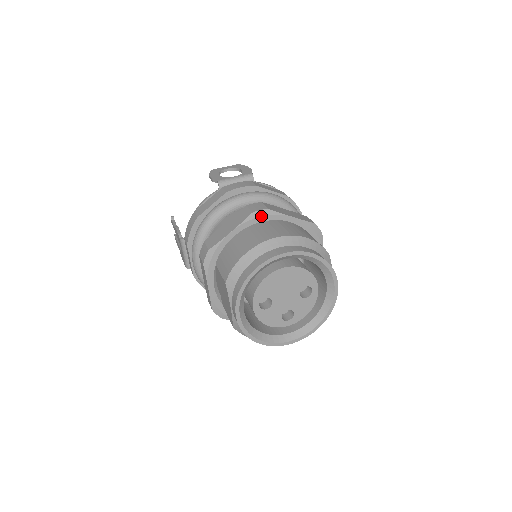
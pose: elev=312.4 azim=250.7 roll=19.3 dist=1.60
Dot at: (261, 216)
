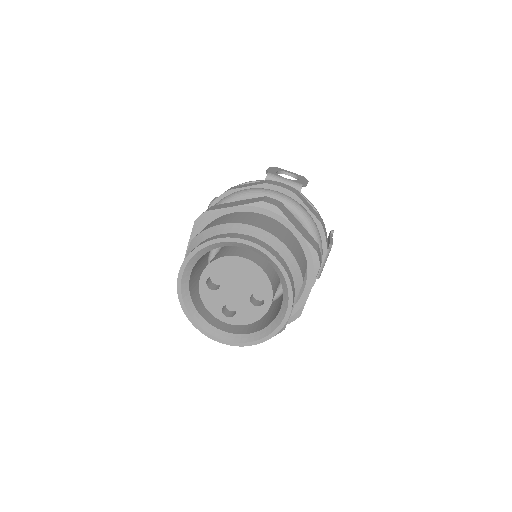
Dot at: (267, 209)
